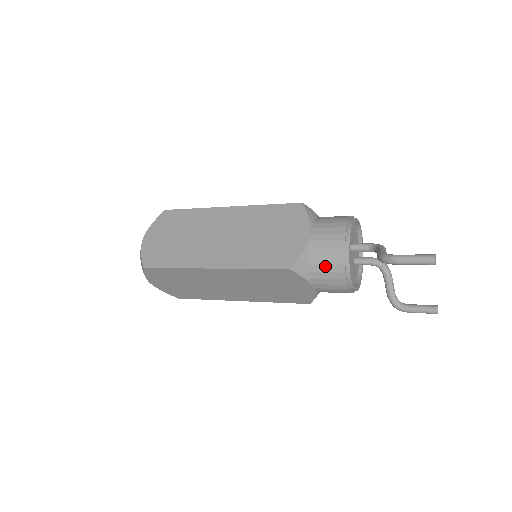
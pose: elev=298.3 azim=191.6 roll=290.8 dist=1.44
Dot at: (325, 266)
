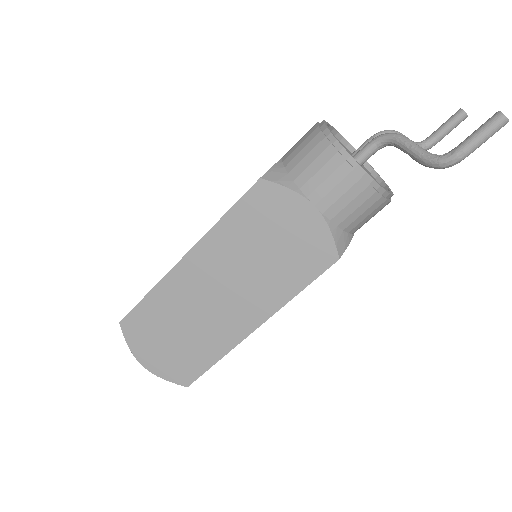
Dot at: (362, 216)
